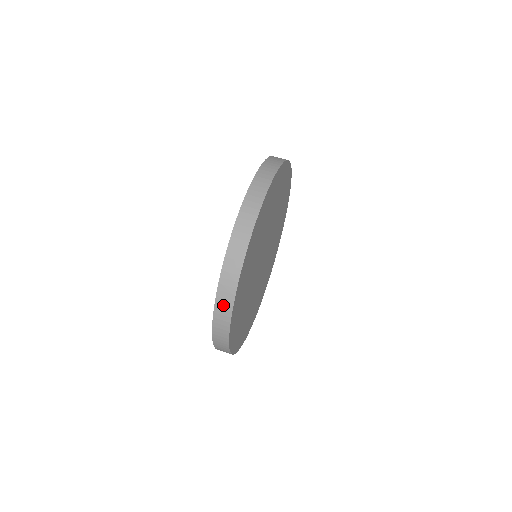
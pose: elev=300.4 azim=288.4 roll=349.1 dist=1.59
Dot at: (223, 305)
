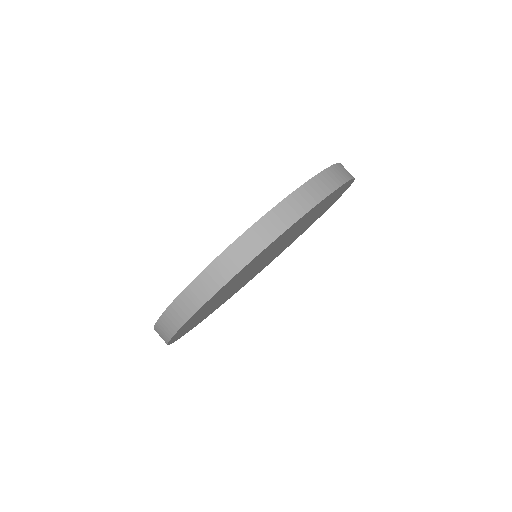
Dot at: (199, 290)
